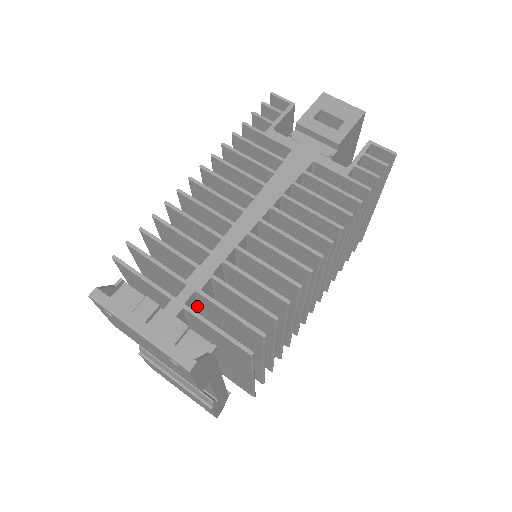
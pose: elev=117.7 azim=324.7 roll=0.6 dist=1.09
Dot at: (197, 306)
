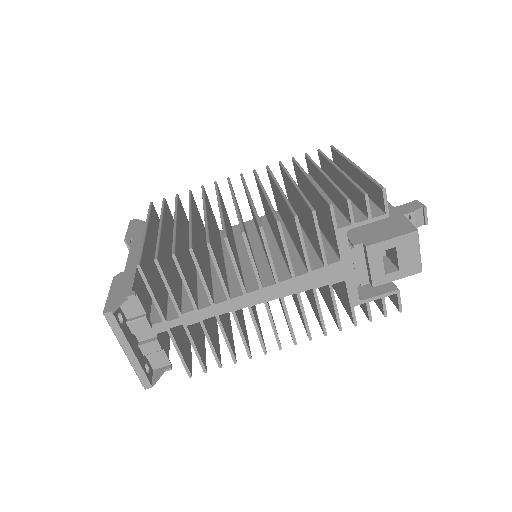
Dot at: occluded
